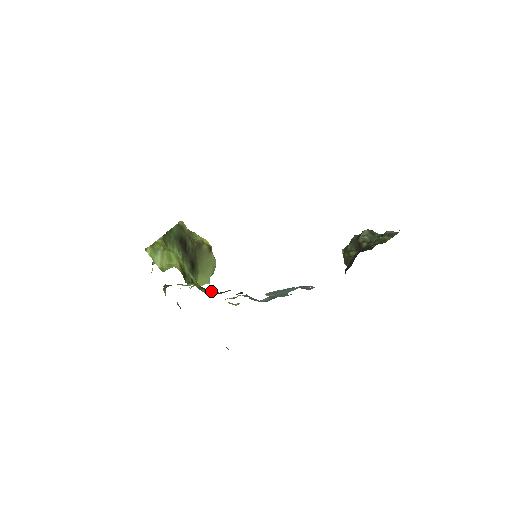
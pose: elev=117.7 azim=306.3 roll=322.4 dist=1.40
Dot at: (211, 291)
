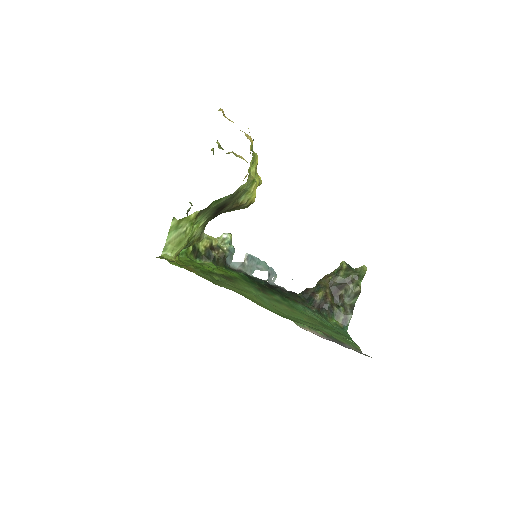
Dot at: (206, 242)
